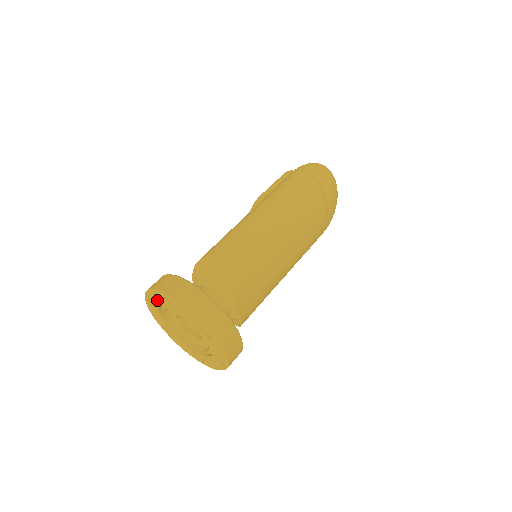
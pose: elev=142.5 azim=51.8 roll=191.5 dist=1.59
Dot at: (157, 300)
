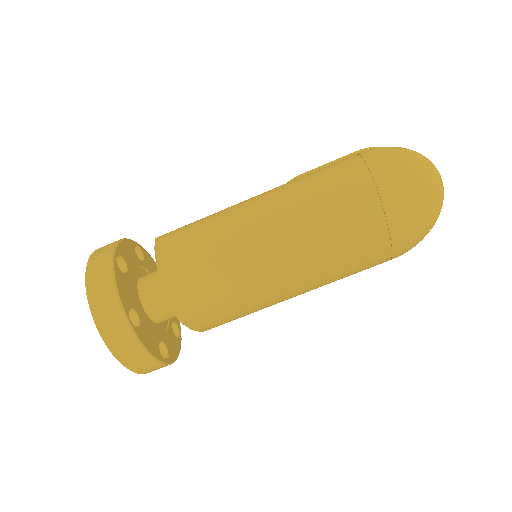
Dot at: occluded
